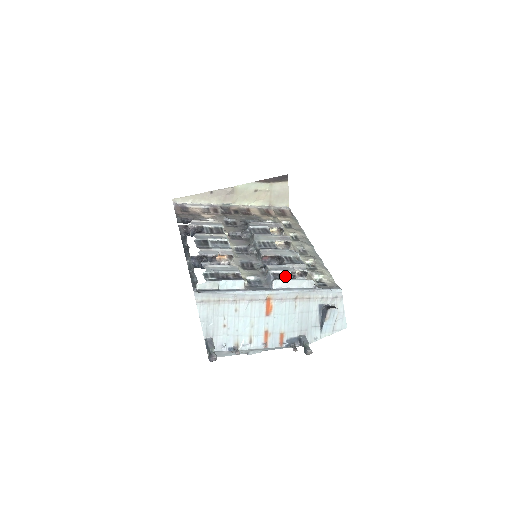
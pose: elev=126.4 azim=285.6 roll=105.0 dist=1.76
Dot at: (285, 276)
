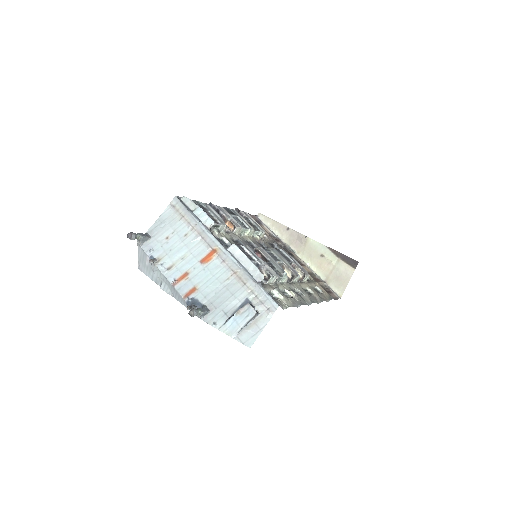
Dot at: (248, 255)
